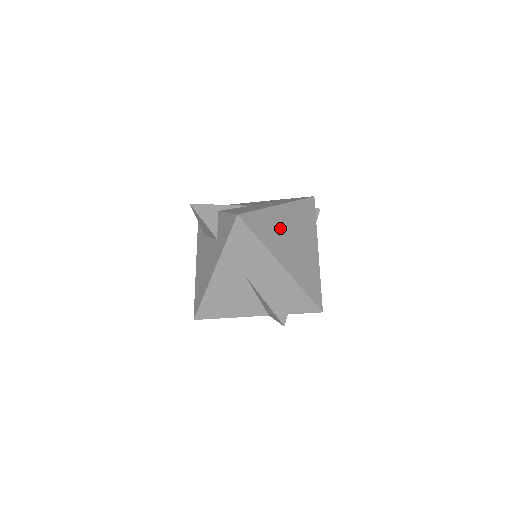
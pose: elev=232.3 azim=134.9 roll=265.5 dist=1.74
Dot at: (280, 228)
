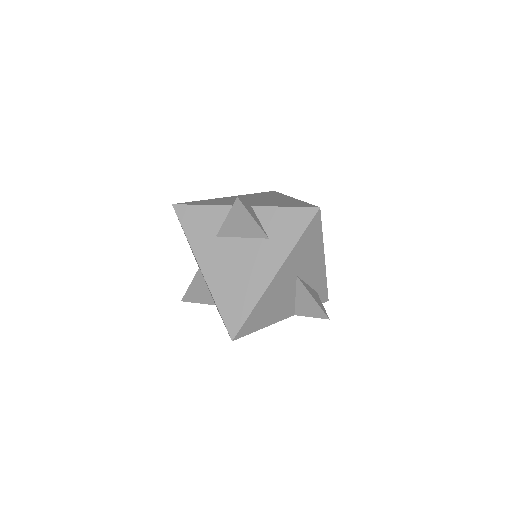
Dot at: occluded
